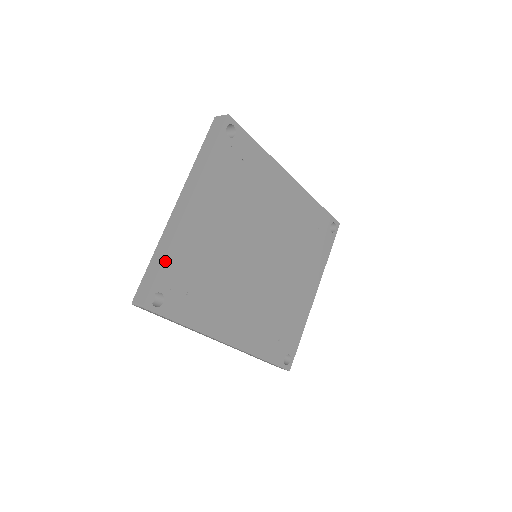
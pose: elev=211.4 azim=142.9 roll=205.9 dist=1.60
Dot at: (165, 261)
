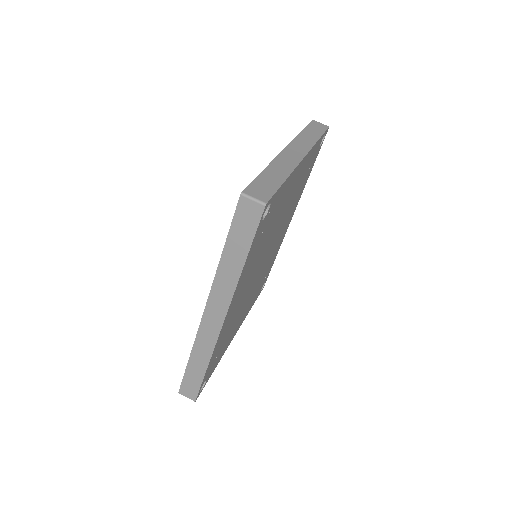
Dot at: (284, 183)
